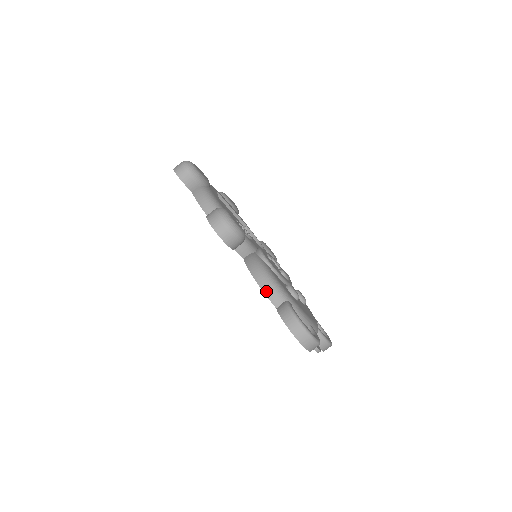
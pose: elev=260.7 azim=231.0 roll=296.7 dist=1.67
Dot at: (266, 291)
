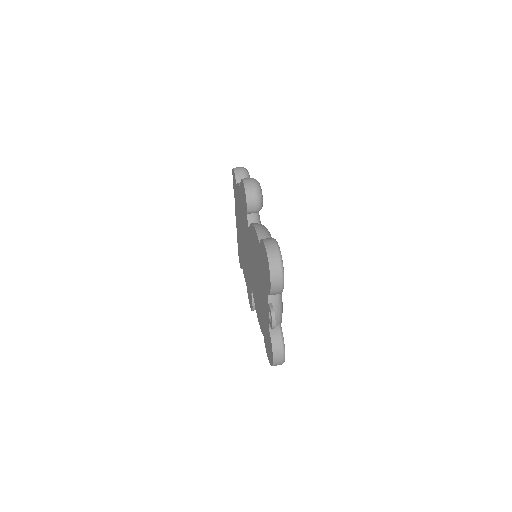
Dot at: (258, 230)
